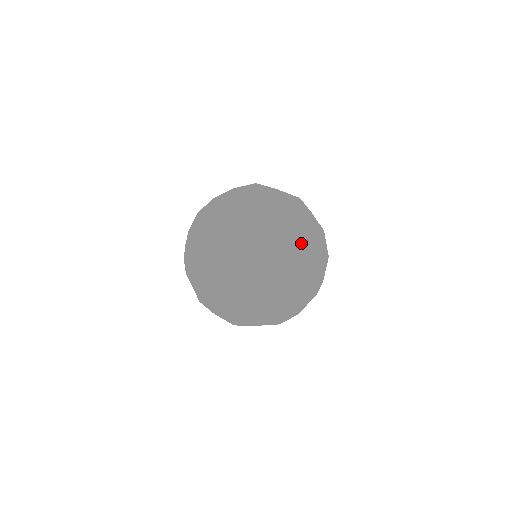
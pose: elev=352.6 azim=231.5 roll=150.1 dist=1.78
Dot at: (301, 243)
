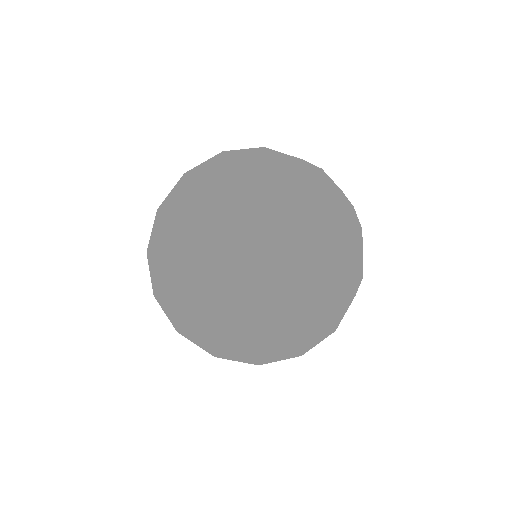
Dot at: (300, 346)
